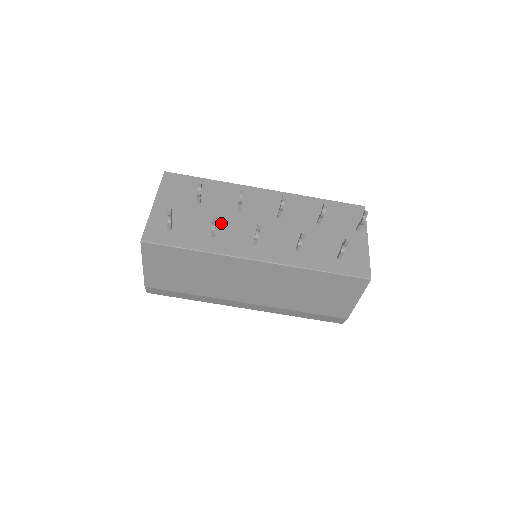
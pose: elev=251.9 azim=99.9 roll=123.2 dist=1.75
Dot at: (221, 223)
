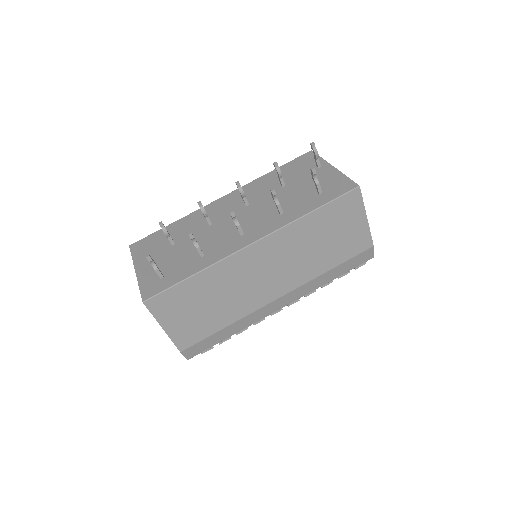
Dot at: (202, 242)
